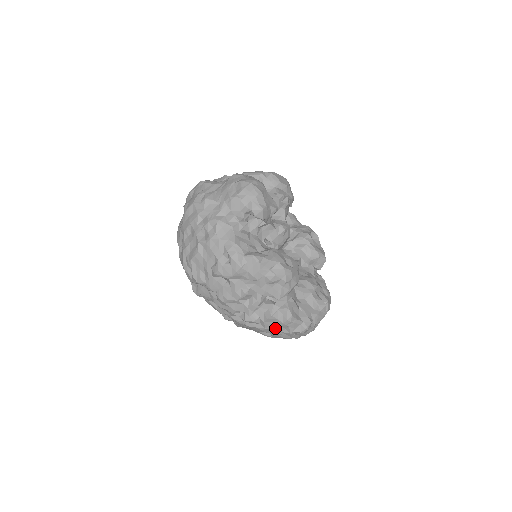
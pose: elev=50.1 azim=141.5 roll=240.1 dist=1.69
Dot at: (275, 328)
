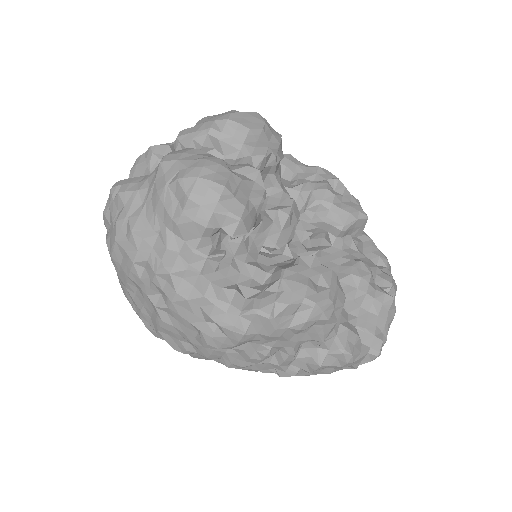
Dot at: (330, 372)
